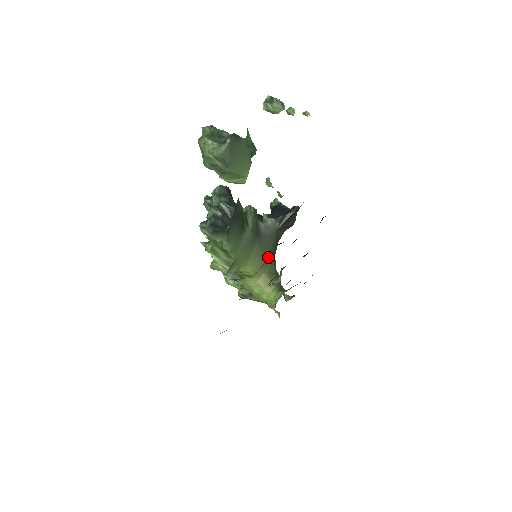
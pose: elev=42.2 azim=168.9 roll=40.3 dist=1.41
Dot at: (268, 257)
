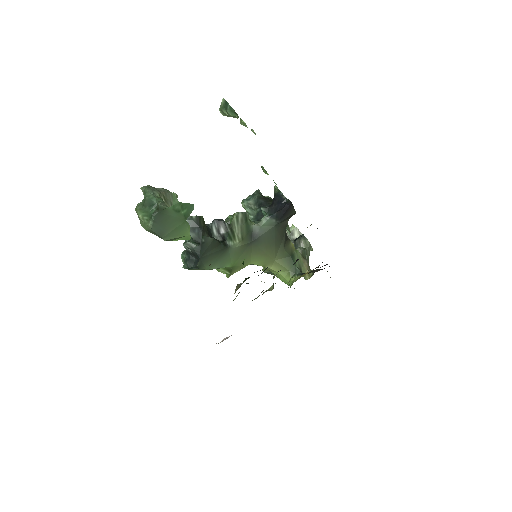
Dot at: (274, 248)
